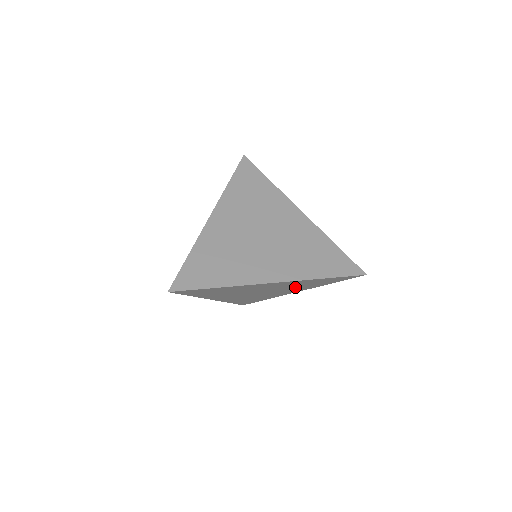
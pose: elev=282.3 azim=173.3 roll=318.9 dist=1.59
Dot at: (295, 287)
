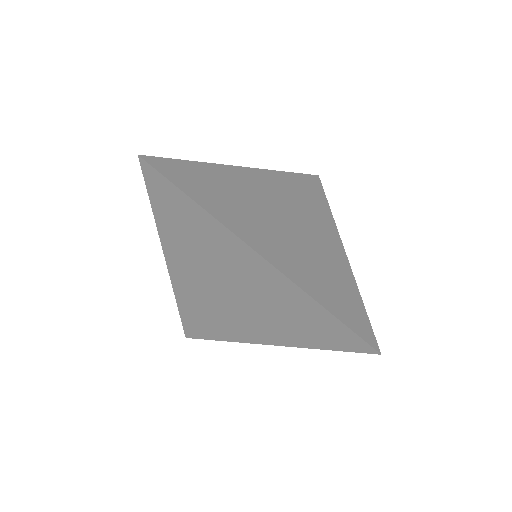
Dot at: (274, 316)
